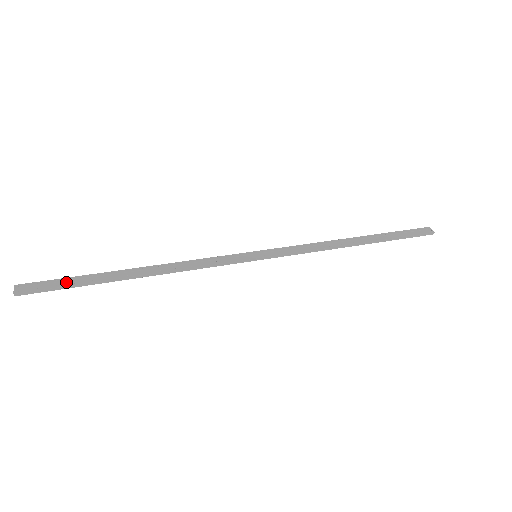
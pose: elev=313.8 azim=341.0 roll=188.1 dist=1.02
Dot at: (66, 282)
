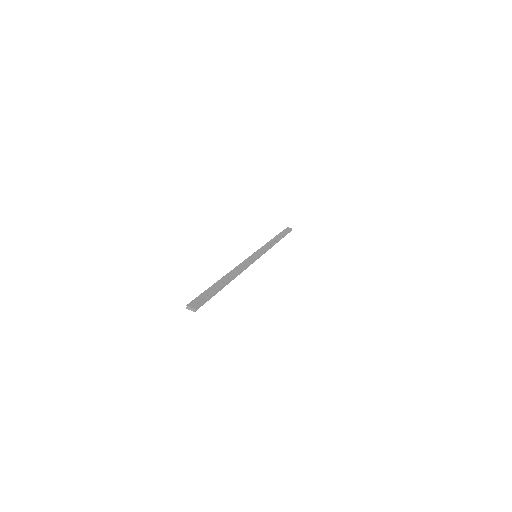
Dot at: (208, 294)
